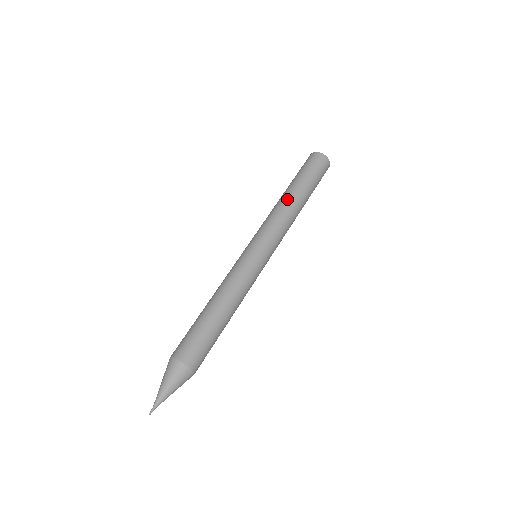
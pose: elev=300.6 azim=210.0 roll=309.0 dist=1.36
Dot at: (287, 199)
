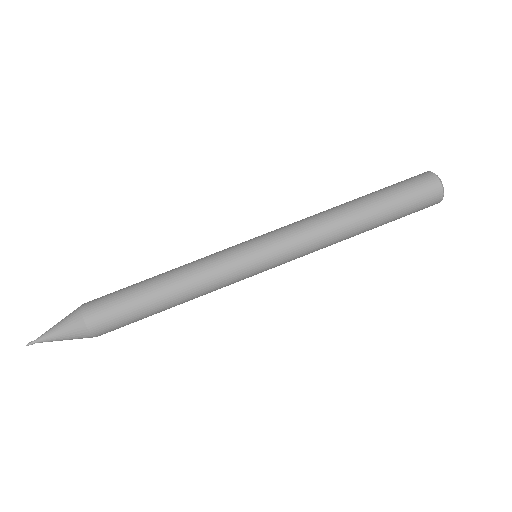
Dot at: (348, 225)
